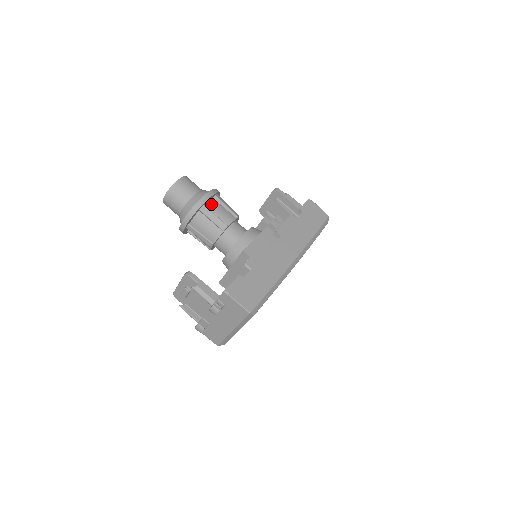
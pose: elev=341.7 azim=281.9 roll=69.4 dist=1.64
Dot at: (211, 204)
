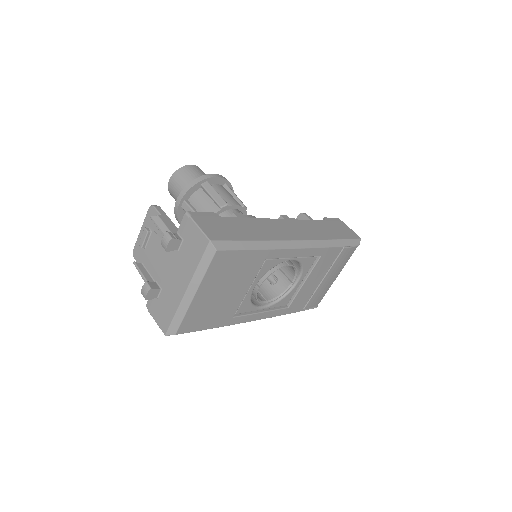
Dot at: (217, 186)
